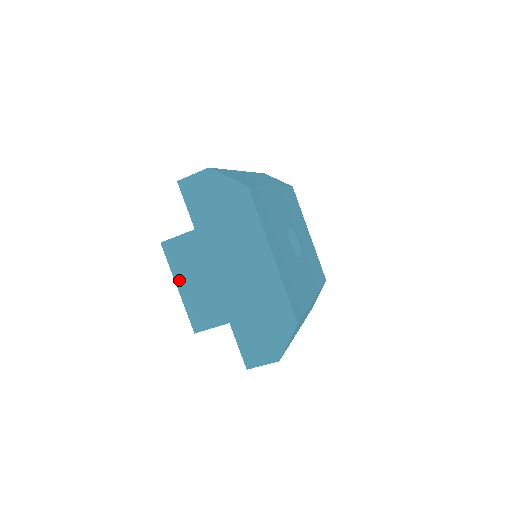
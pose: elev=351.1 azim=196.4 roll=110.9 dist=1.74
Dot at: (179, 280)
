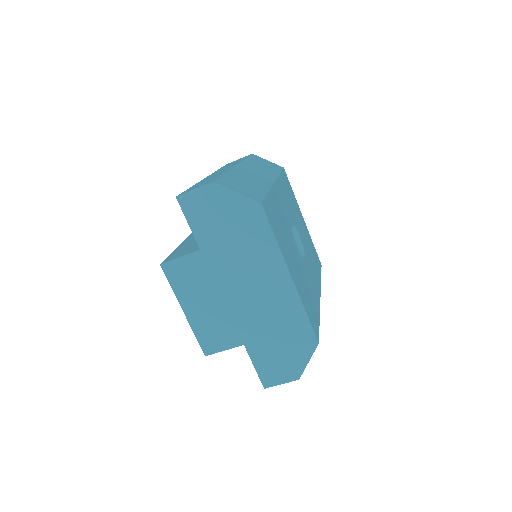
Dot at: (184, 303)
